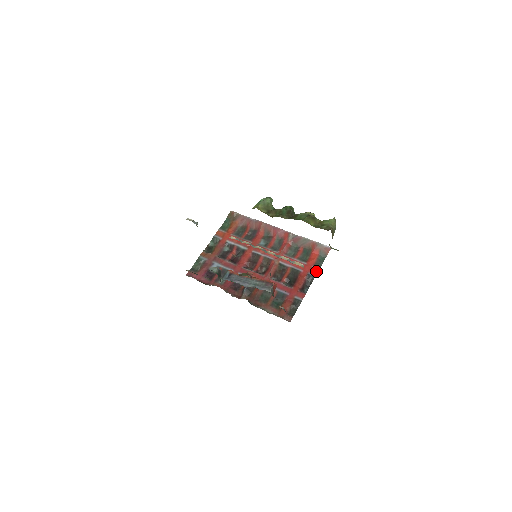
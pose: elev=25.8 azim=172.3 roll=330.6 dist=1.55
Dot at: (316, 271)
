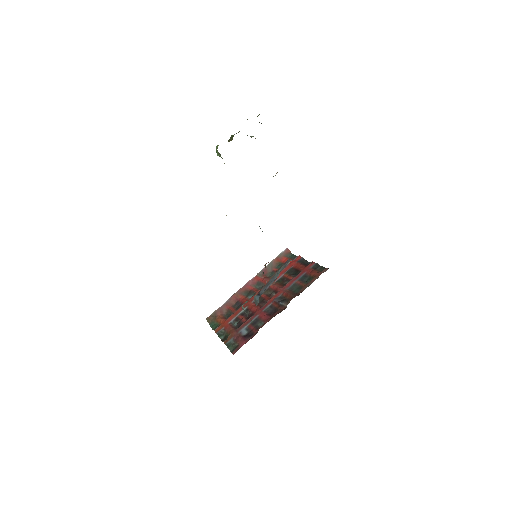
Dot at: (299, 257)
